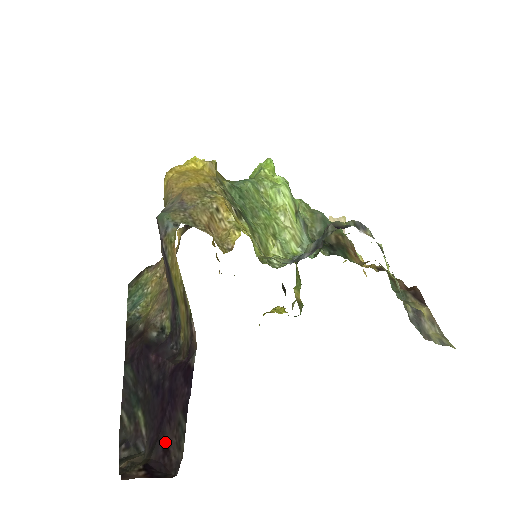
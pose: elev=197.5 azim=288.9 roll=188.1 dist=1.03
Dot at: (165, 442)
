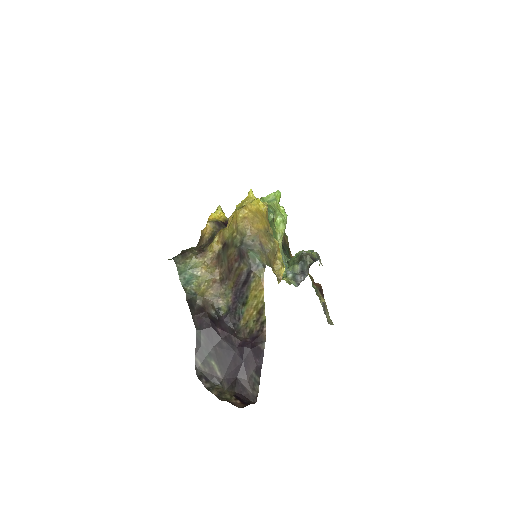
Dot at: (242, 384)
